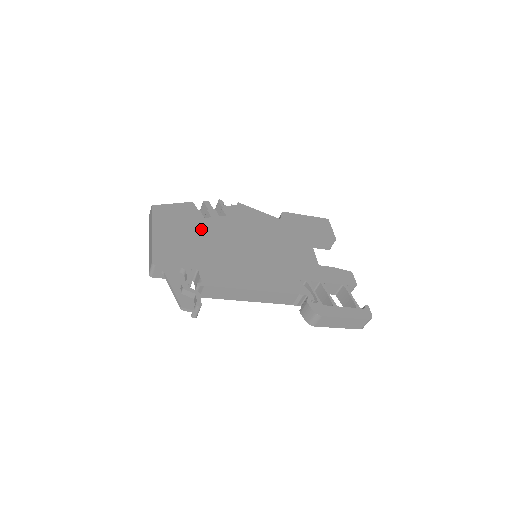
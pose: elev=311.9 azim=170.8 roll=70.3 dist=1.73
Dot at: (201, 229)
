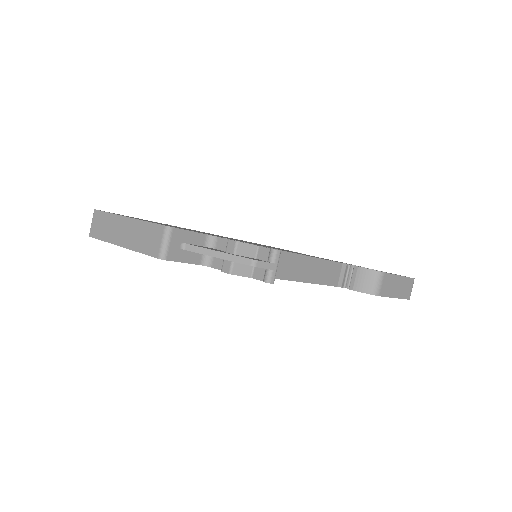
Dot at: occluded
